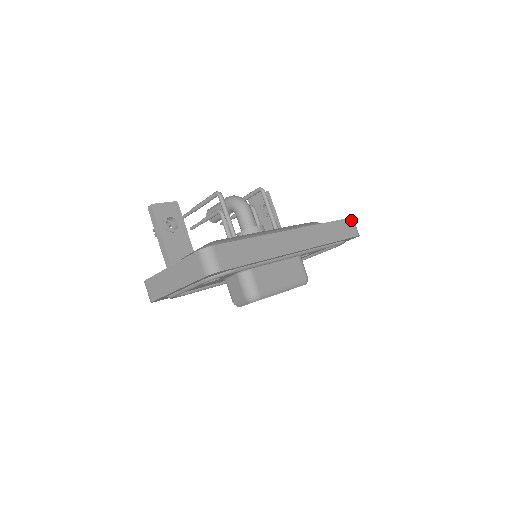
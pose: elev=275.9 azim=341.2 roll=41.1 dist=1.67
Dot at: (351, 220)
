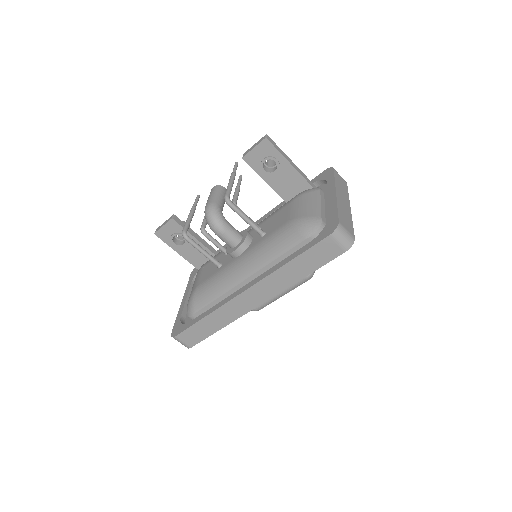
Dot at: (329, 239)
